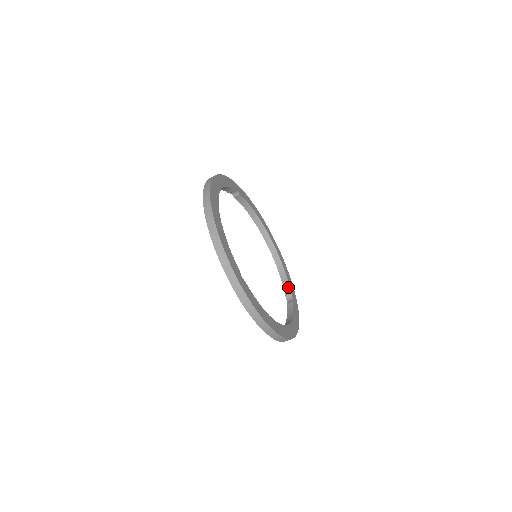
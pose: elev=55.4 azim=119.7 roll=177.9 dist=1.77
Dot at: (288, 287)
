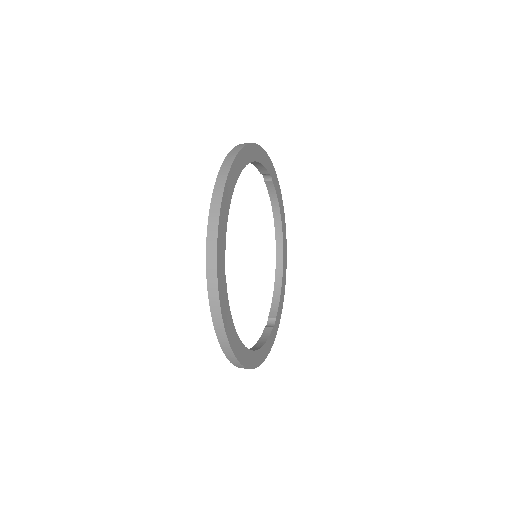
Dot at: (264, 169)
